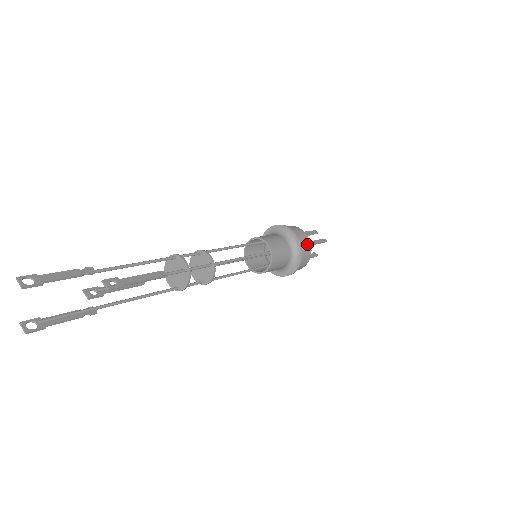
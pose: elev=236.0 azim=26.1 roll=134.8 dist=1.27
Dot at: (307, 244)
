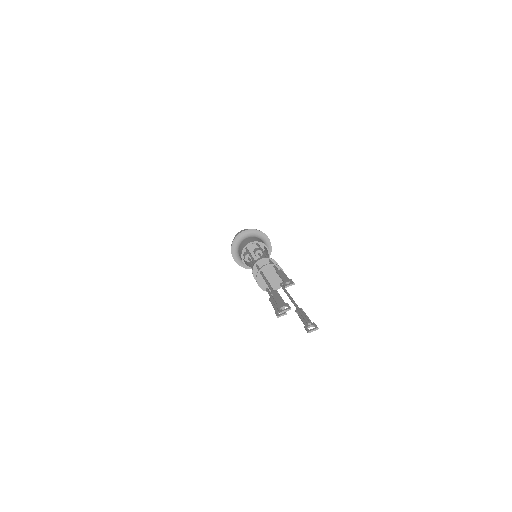
Dot at: occluded
